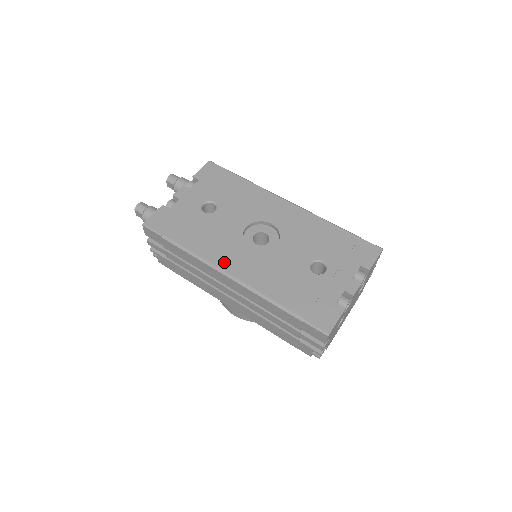
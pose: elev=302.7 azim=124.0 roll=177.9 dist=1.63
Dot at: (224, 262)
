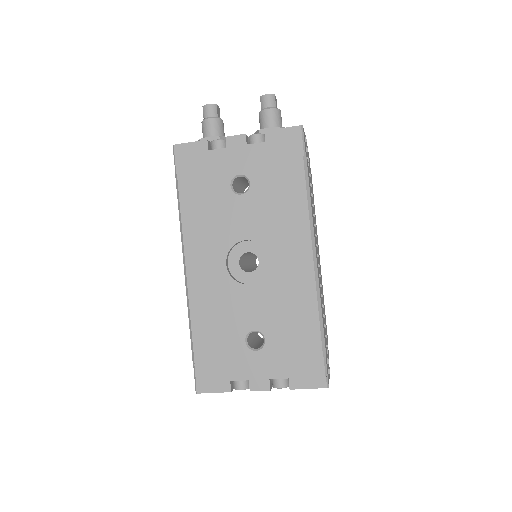
Dot at: (193, 254)
